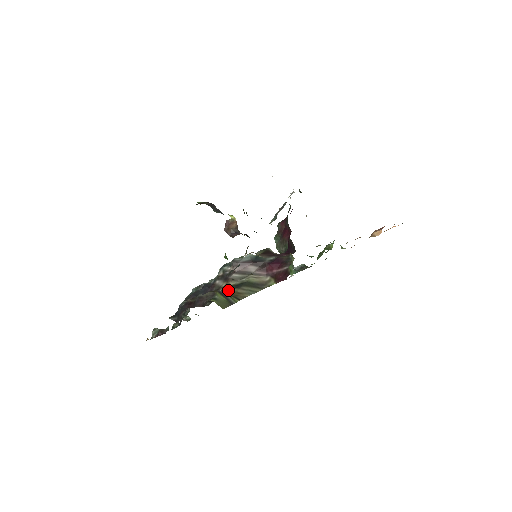
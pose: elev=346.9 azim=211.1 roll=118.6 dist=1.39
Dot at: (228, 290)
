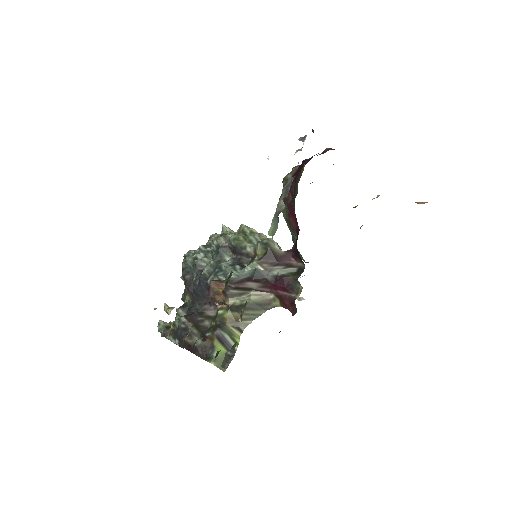
Dot at: (227, 314)
